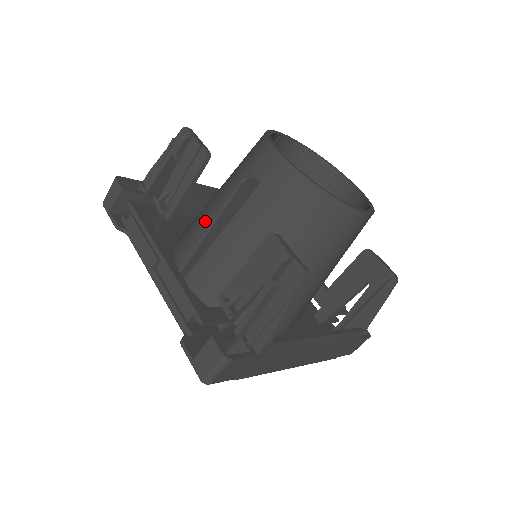
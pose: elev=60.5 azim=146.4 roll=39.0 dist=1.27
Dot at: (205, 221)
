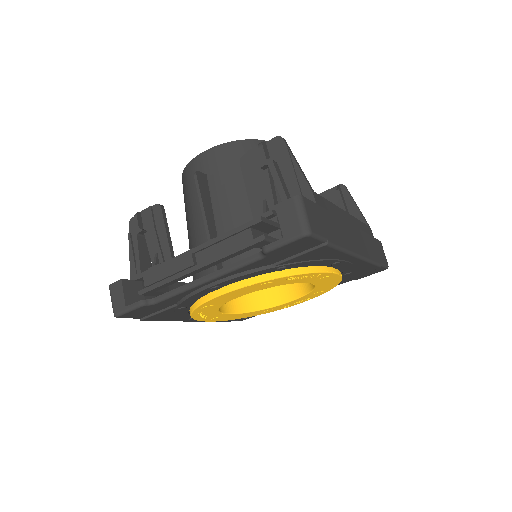
Dot at: (199, 241)
